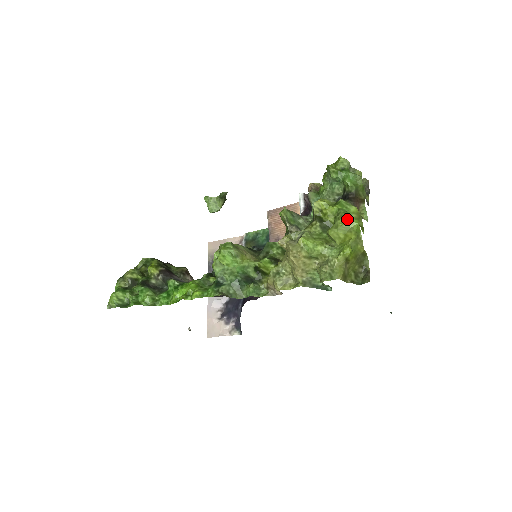
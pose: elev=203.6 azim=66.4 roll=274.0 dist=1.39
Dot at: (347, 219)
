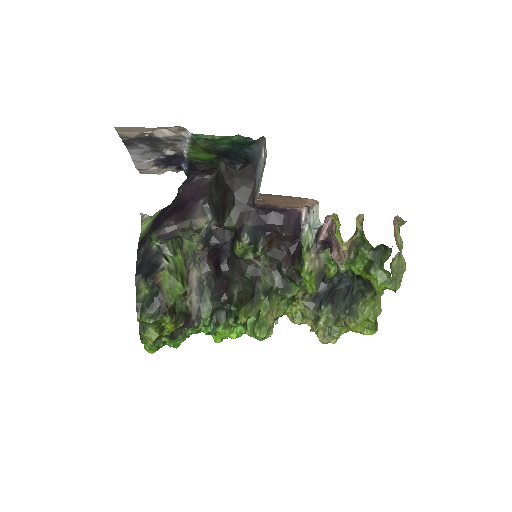
Dot at: occluded
